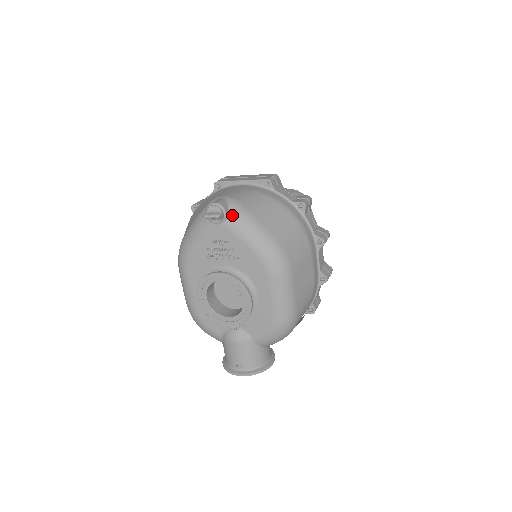
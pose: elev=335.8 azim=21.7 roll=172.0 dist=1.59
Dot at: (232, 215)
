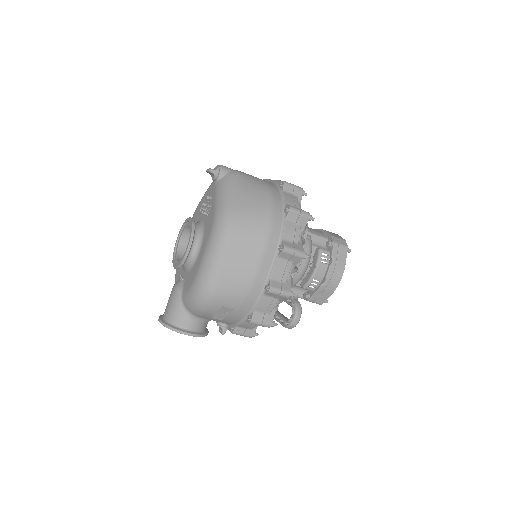
Dot at: (224, 178)
